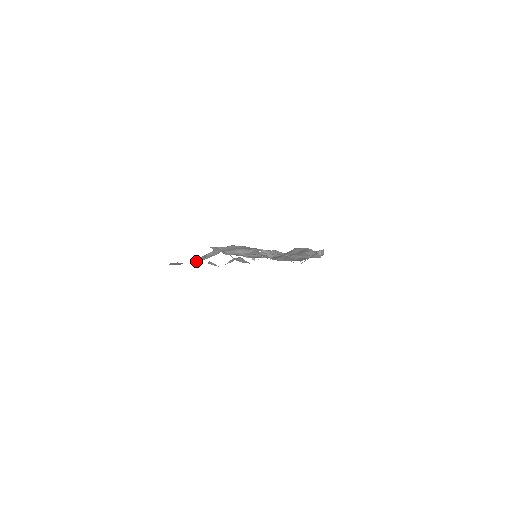
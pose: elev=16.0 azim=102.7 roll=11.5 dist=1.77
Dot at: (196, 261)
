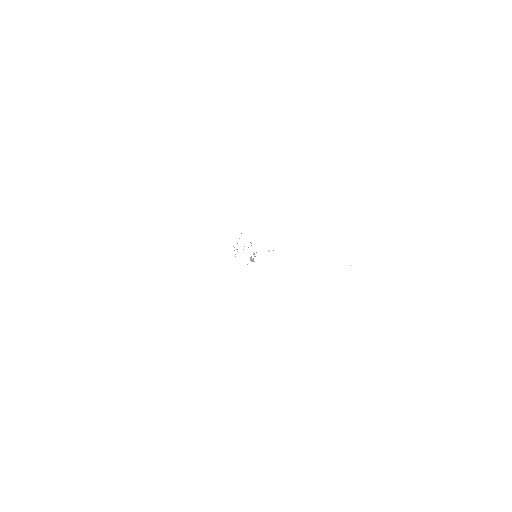
Dot at: occluded
